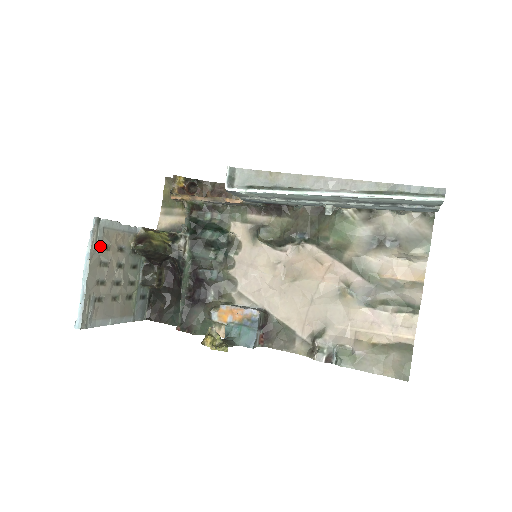
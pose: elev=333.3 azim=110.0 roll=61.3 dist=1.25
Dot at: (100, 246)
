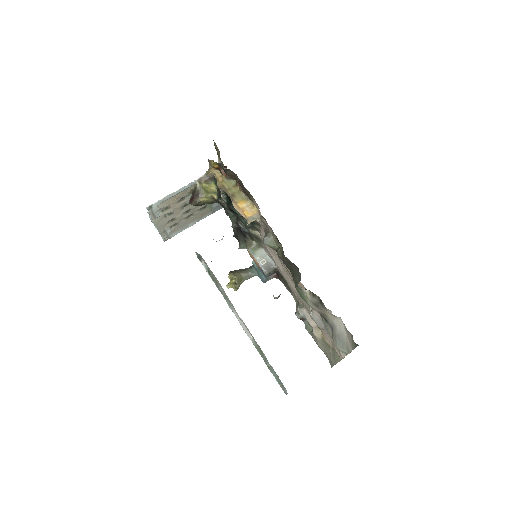
Dot at: (160, 212)
